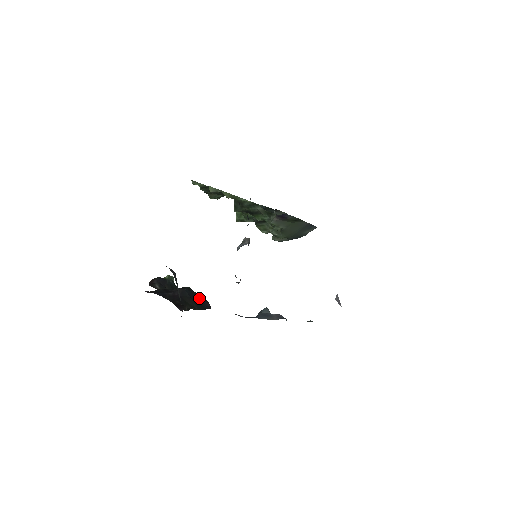
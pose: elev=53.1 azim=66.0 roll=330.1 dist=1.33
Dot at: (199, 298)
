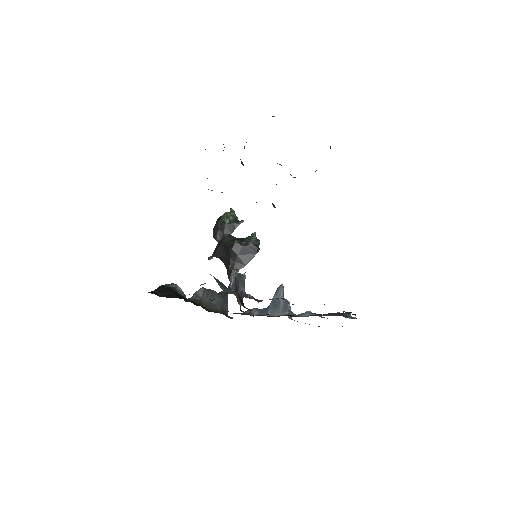
Dot at: (246, 249)
